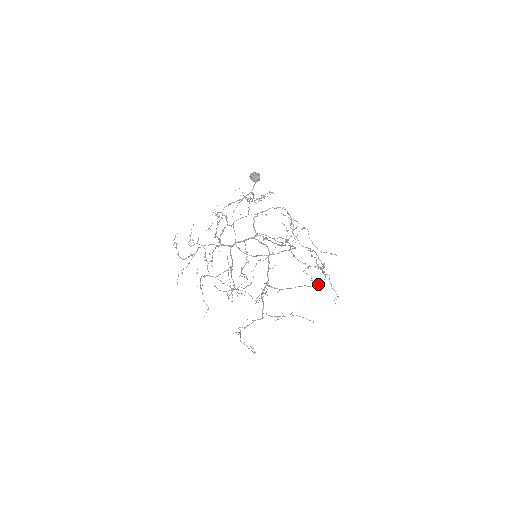
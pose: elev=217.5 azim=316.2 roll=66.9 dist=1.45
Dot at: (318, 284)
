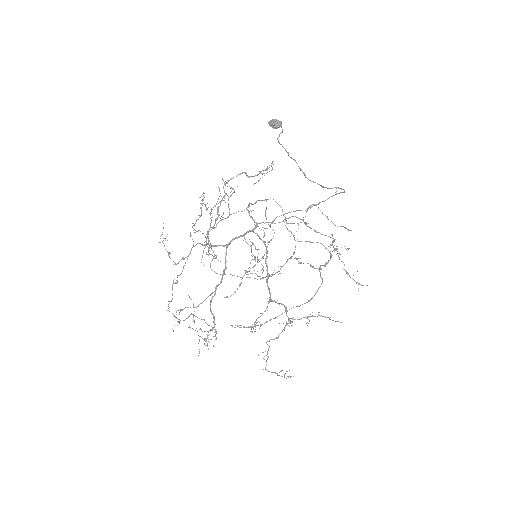
Dot at: (311, 298)
